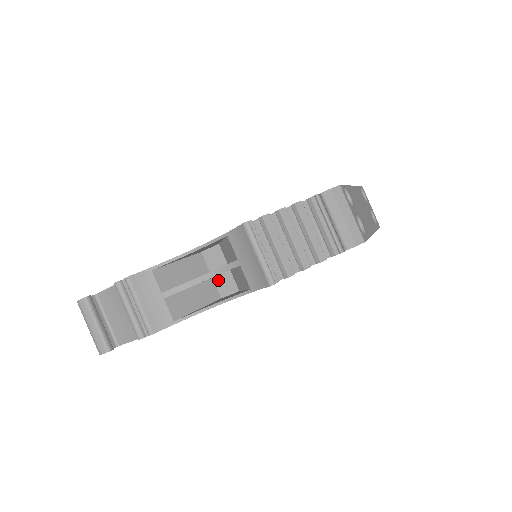
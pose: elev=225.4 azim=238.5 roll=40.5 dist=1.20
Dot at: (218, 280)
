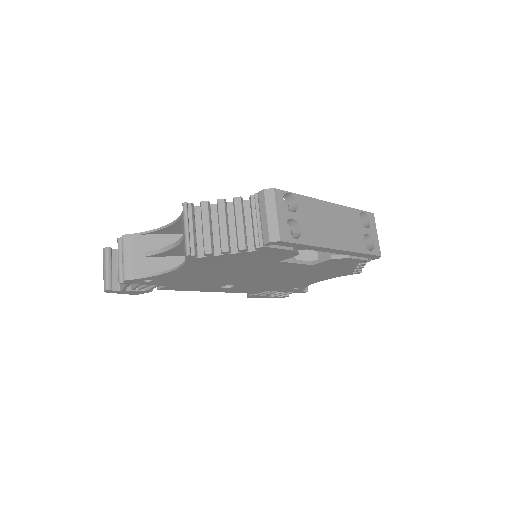
Dot at: occluded
